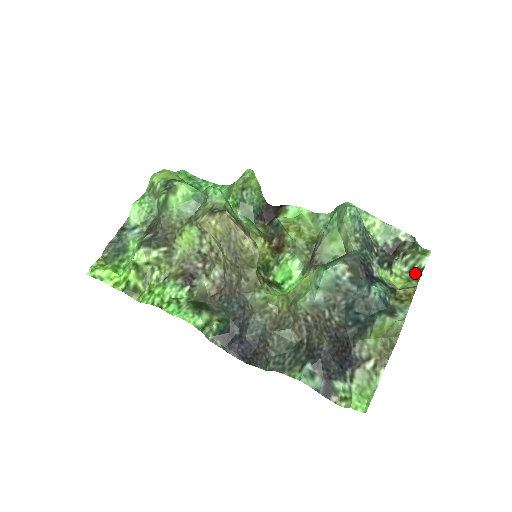
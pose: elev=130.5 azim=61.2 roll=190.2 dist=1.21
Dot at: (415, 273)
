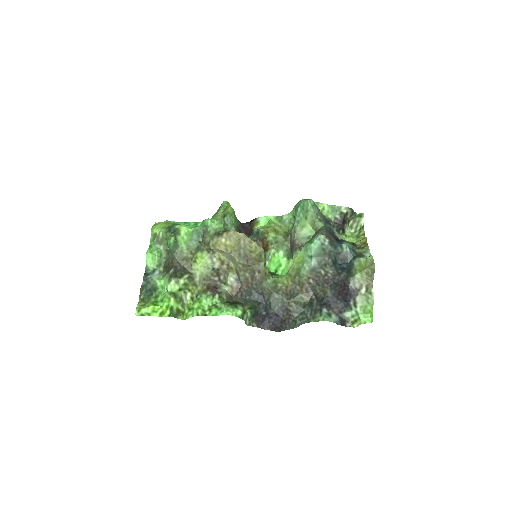
Dot at: (360, 231)
